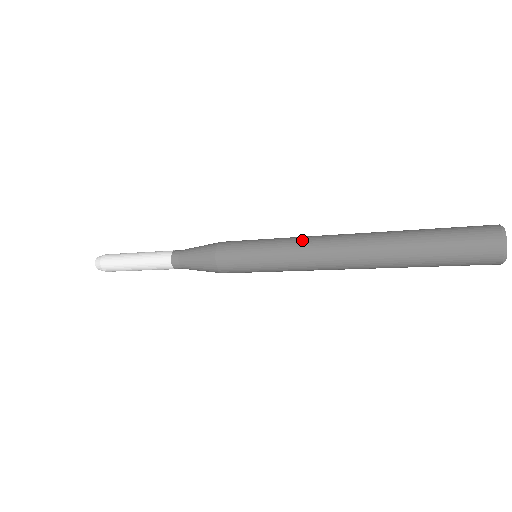
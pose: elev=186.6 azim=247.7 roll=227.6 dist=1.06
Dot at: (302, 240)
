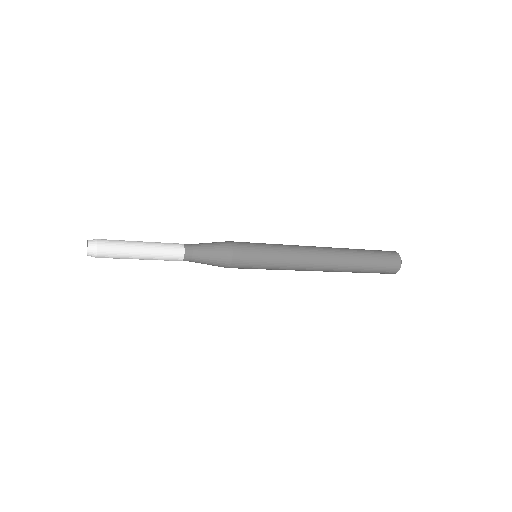
Dot at: (298, 249)
